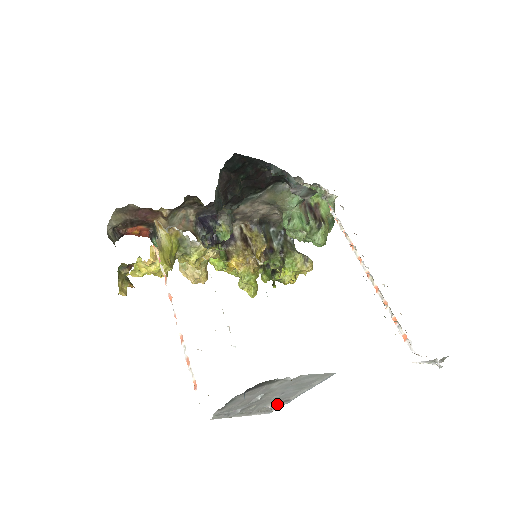
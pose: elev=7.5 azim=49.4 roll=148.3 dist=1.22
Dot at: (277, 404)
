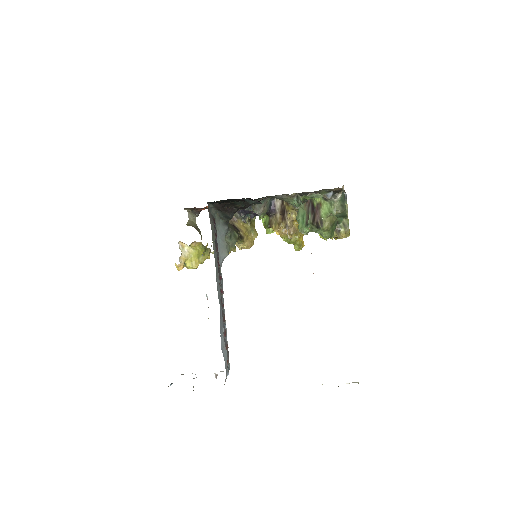
Dot at: occluded
